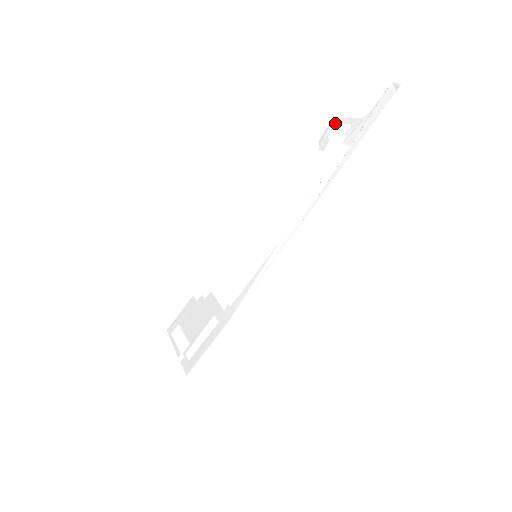
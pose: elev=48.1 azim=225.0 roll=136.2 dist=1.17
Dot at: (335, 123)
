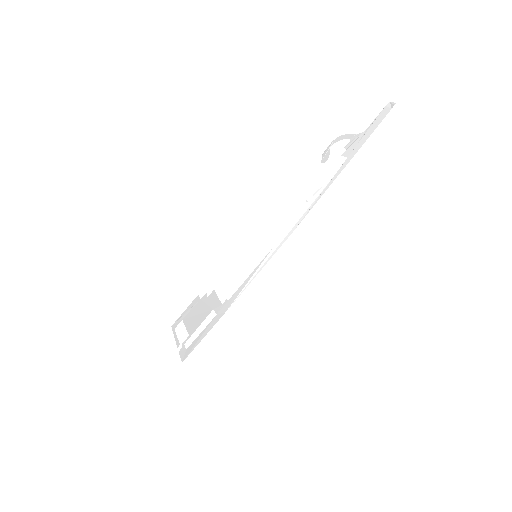
Dot at: (337, 139)
